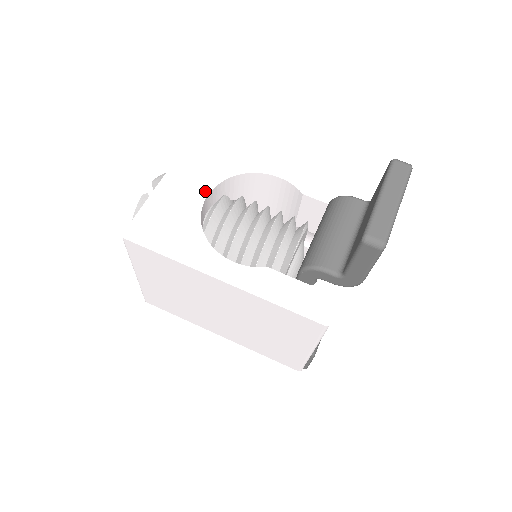
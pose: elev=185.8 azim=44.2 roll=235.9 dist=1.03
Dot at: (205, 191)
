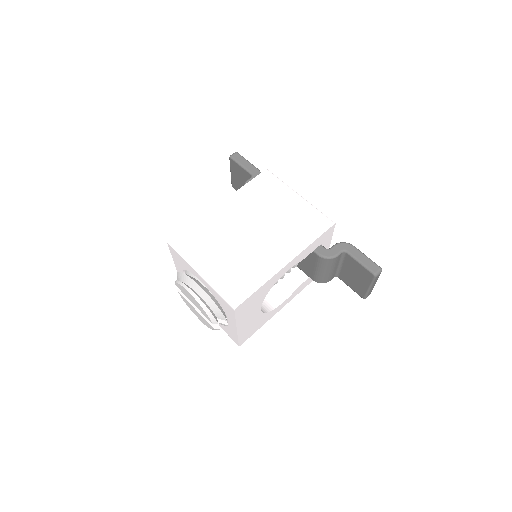
Dot at: (259, 310)
